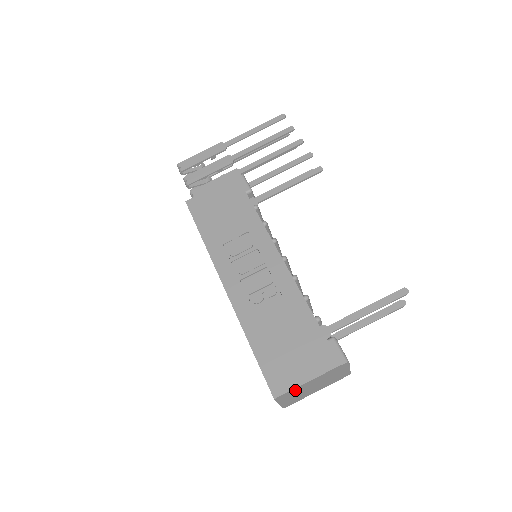
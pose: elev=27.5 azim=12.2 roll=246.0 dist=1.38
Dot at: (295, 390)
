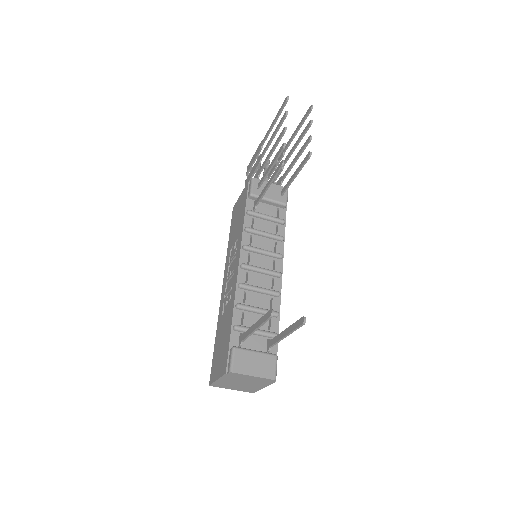
Dot at: (220, 383)
